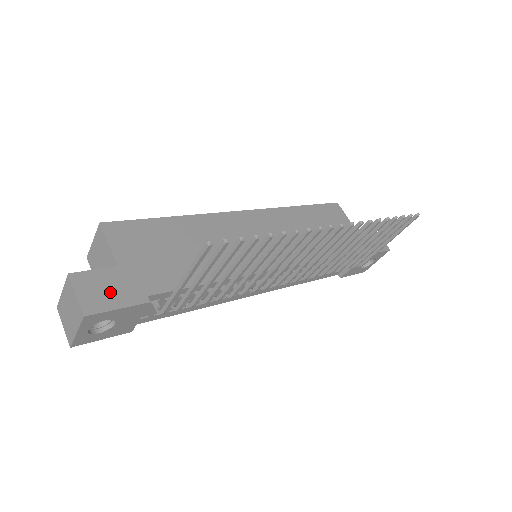
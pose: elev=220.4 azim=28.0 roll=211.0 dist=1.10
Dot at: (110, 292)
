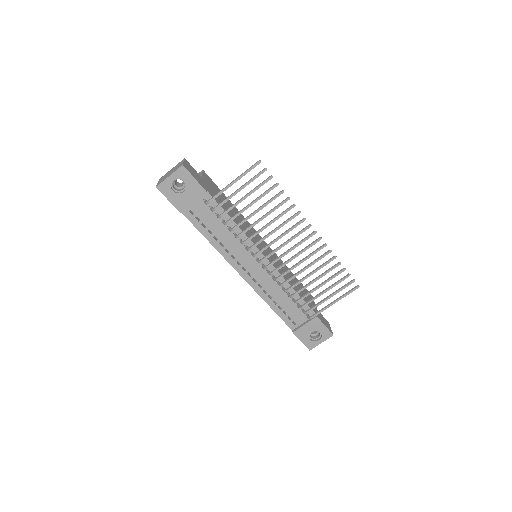
Dot at: (195, 175)
